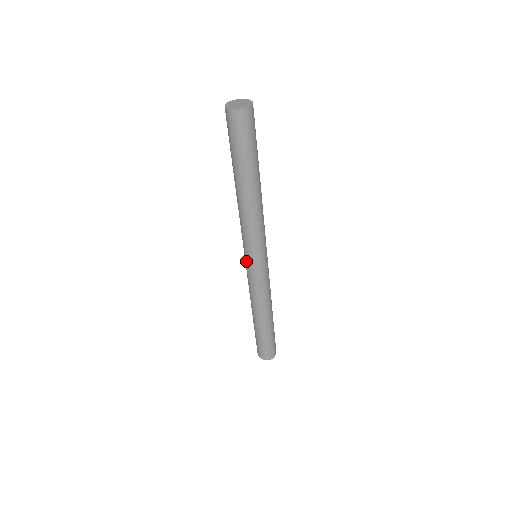
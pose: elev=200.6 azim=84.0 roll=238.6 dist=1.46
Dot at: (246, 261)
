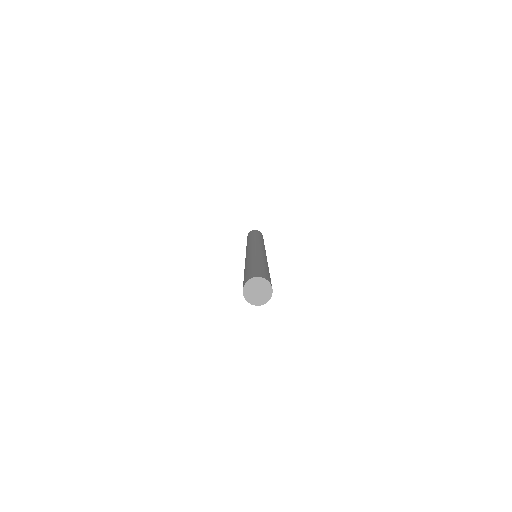
Dot at: occluded
